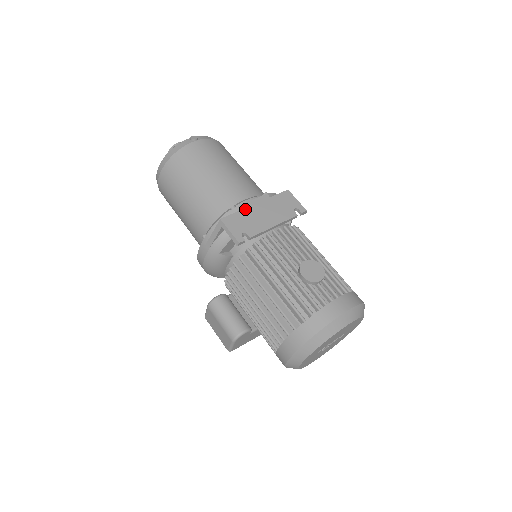
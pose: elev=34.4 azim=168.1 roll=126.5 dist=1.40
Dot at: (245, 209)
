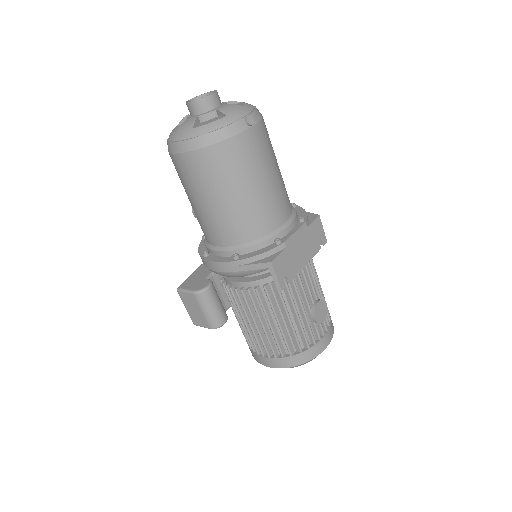
Dot at: (289, 246)
